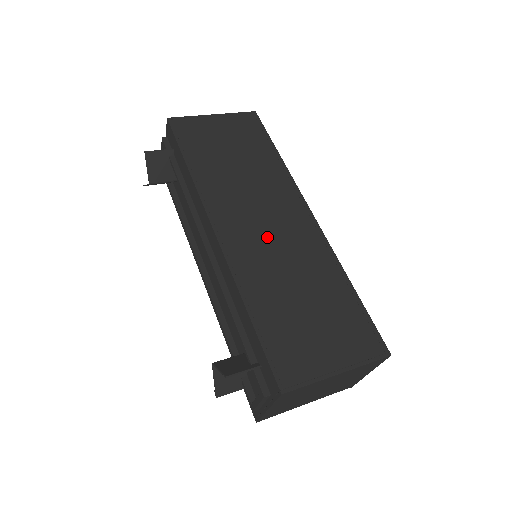
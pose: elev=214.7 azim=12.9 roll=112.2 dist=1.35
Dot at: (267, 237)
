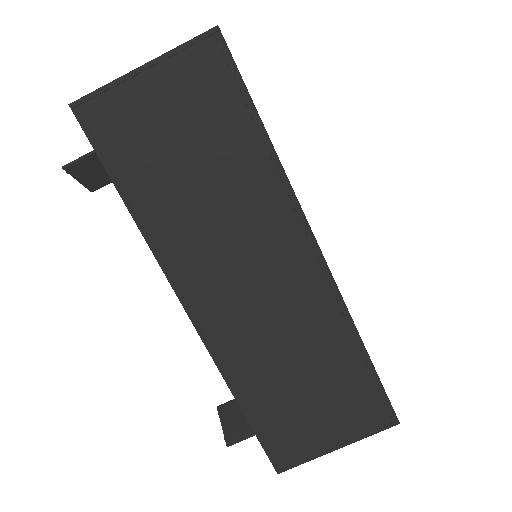
Dot at: (255, 305)
